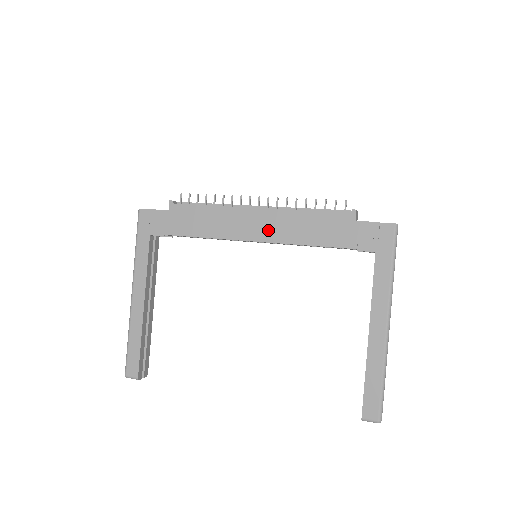
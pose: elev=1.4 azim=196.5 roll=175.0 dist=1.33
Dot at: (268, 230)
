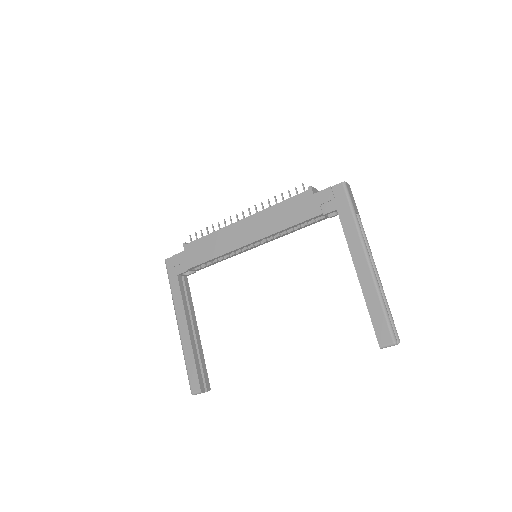
Dot at: (255, 231)
